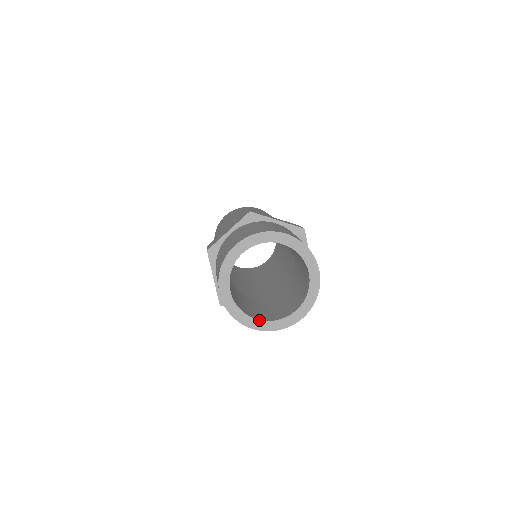
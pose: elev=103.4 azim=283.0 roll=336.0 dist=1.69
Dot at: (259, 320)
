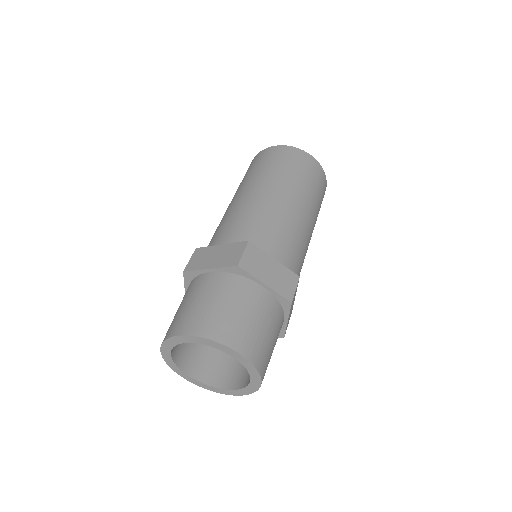
Dot at: (193, 379)
